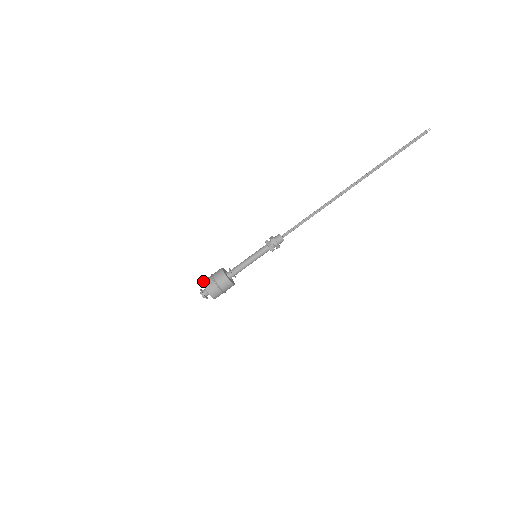
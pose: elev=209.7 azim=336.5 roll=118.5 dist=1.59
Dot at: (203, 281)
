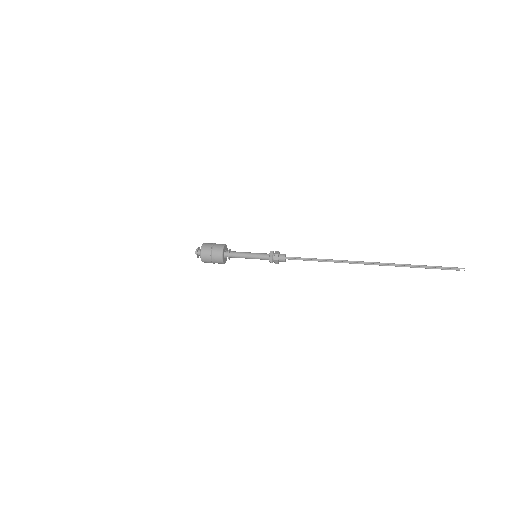
Dot at: (204, 243)
